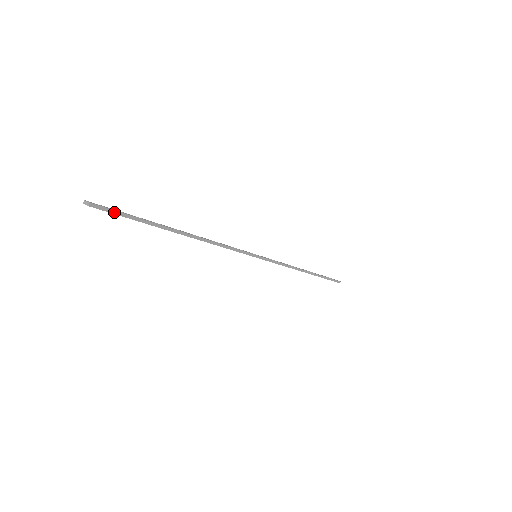
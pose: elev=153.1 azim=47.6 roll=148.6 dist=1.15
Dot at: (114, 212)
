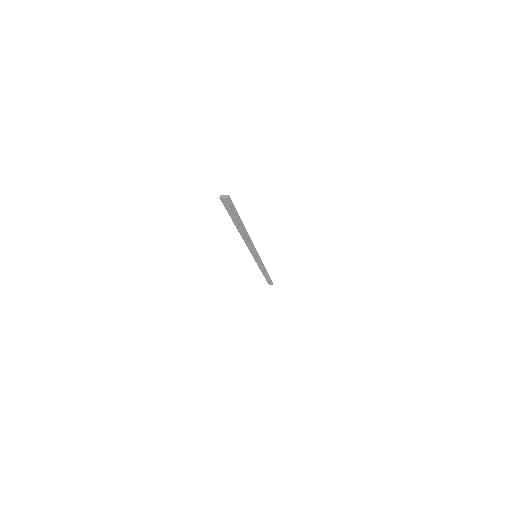
Dot at: (233, 205)
